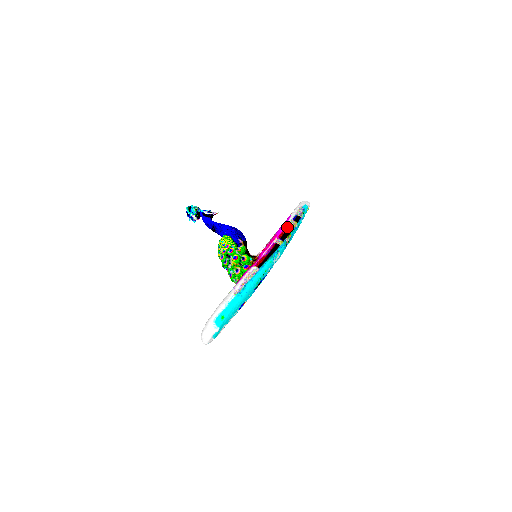
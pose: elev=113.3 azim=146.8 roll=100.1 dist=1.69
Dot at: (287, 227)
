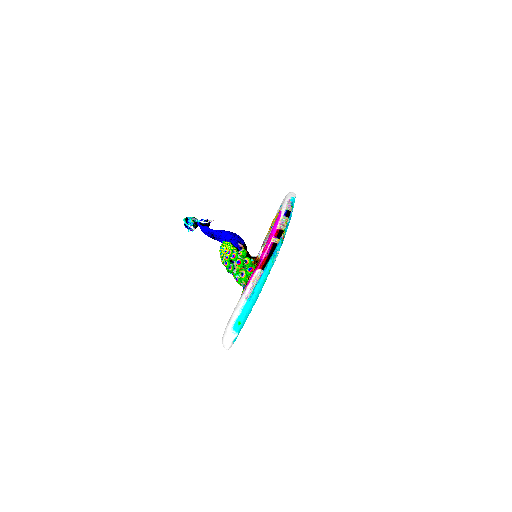
Dot at: (280, 224)
